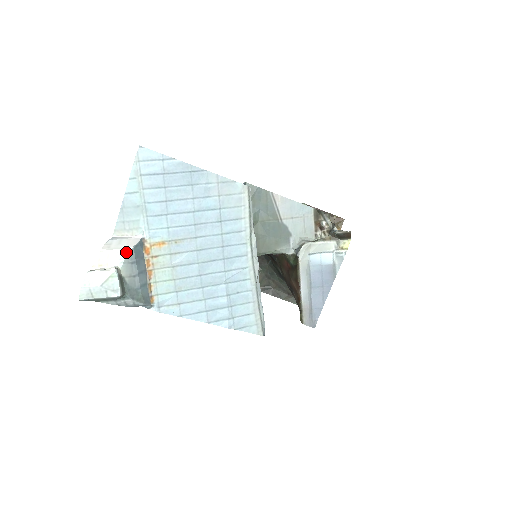
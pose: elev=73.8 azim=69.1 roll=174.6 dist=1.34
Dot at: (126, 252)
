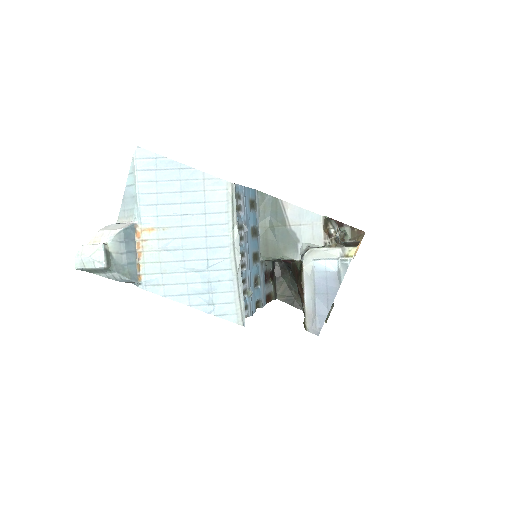
Dot at: (116, 232)
